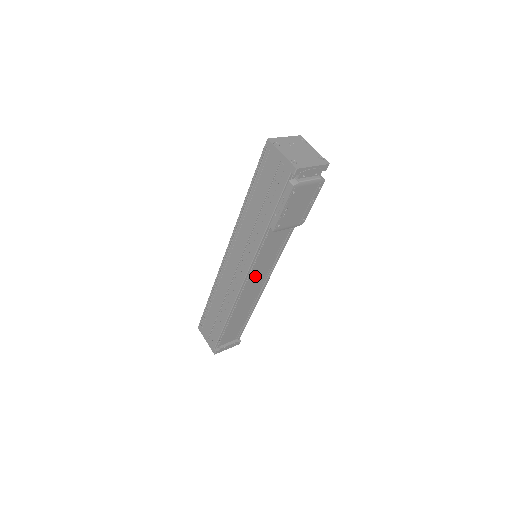
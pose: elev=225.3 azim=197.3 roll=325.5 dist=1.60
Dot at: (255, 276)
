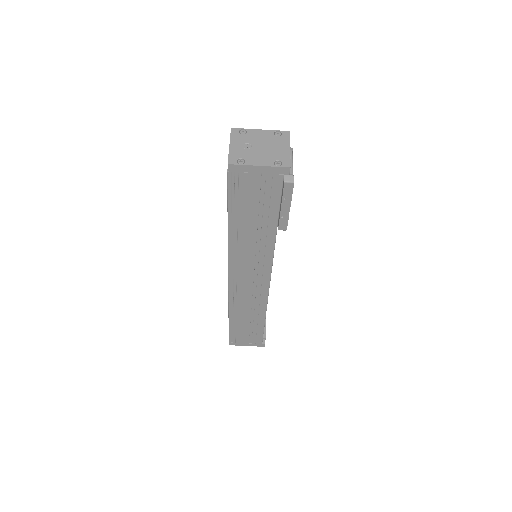
Dot at: occluded
